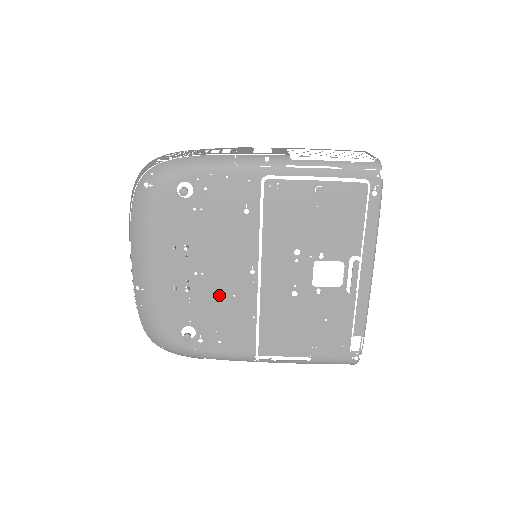
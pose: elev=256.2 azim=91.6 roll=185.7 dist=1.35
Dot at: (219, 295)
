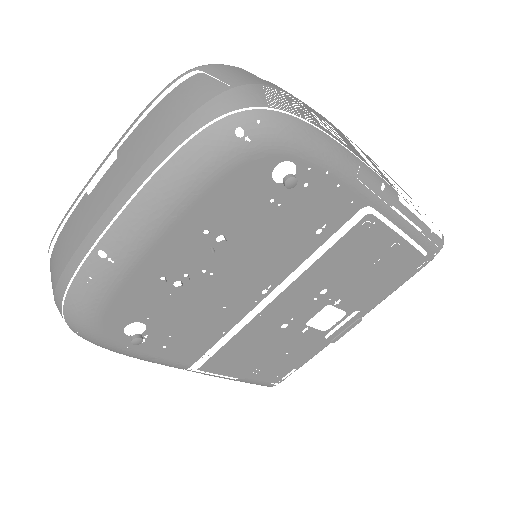
Dot at: (209, 302)
